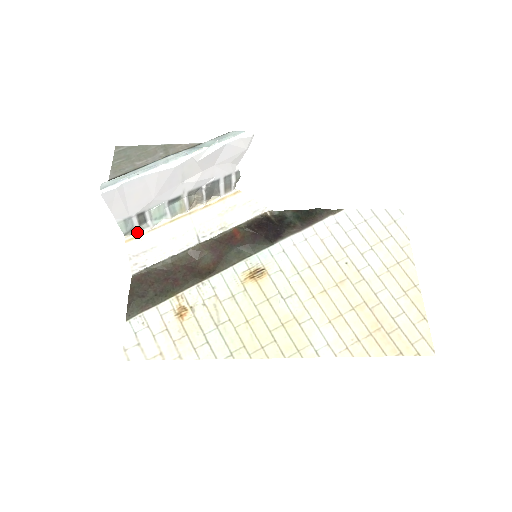
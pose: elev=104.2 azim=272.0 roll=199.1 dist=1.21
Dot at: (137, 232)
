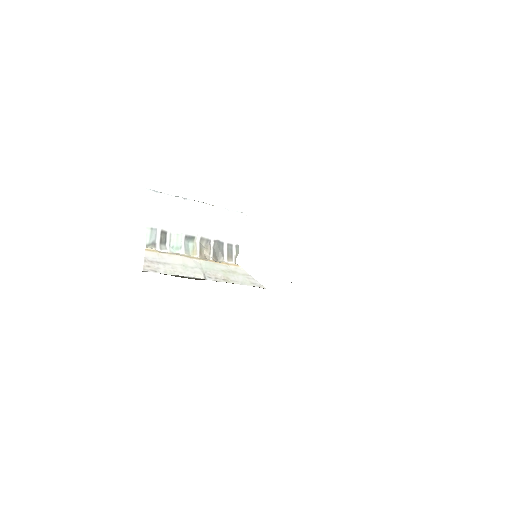
Dot at: (156, 249)
